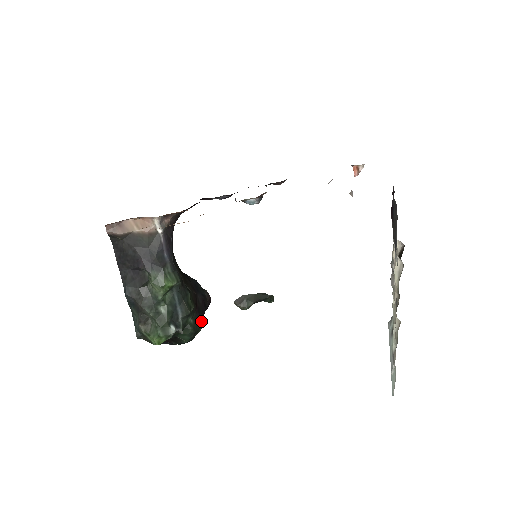
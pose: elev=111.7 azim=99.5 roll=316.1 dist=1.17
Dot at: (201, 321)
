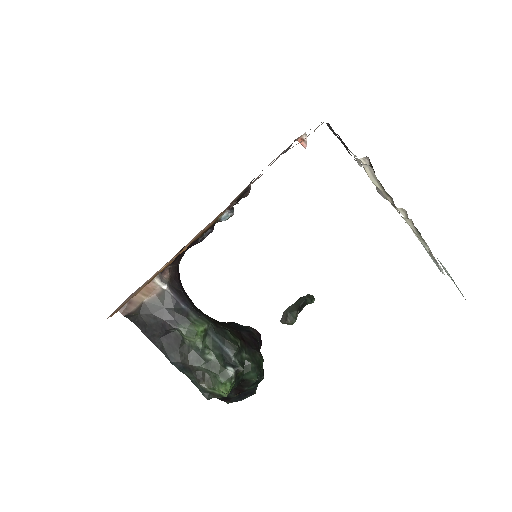
Dot at: (257, 353)
